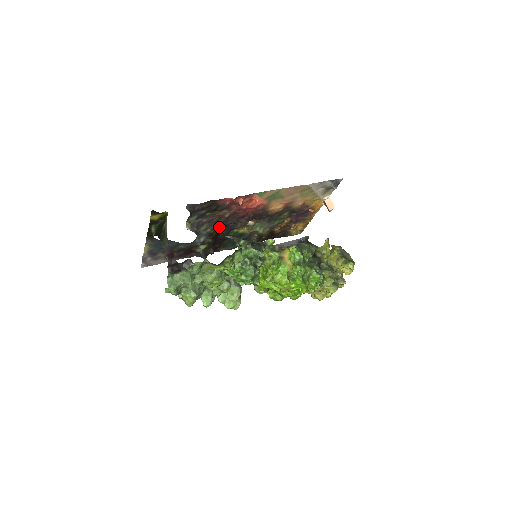
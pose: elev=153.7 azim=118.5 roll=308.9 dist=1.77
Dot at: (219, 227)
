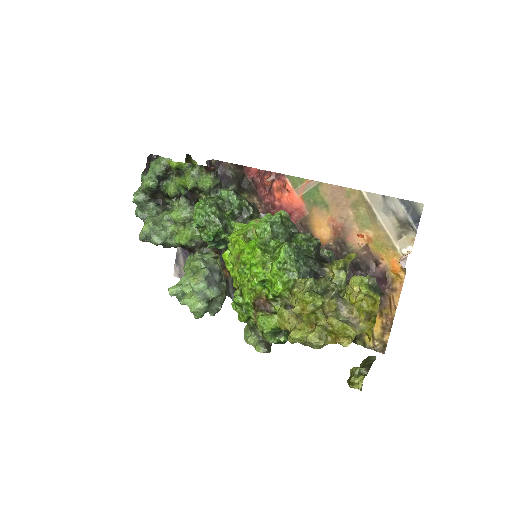
Dot at: occluded
